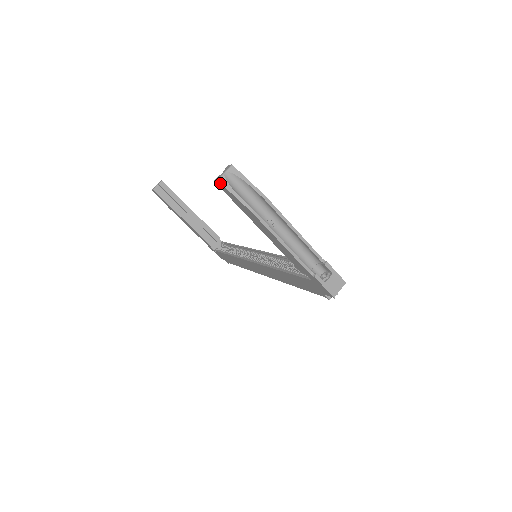
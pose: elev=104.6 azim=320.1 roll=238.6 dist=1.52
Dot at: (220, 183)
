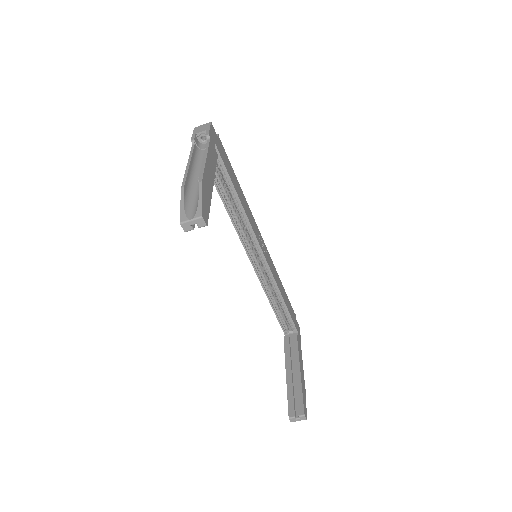
Dot at: (291, 420)
